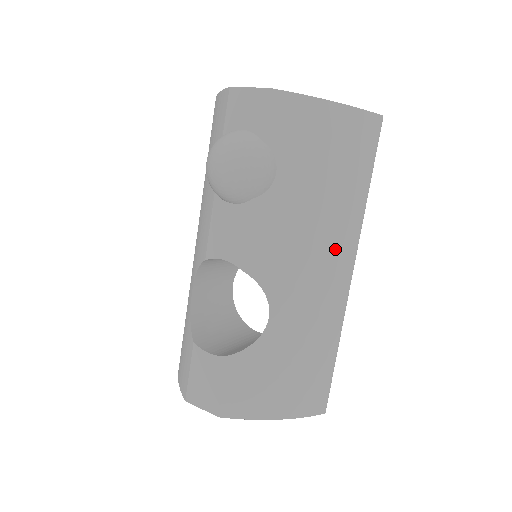
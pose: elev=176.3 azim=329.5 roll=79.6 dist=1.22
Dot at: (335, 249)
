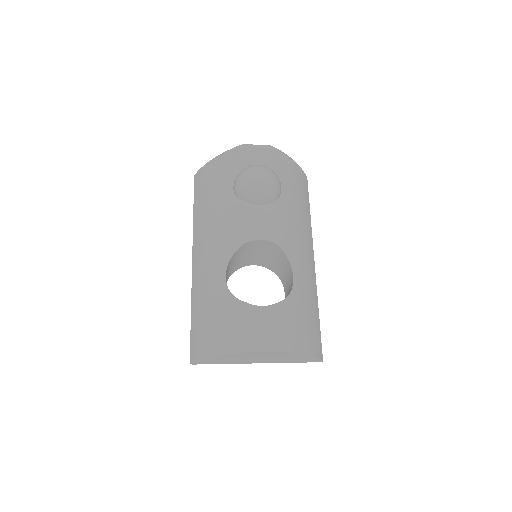
Dot at: (308, 243)
